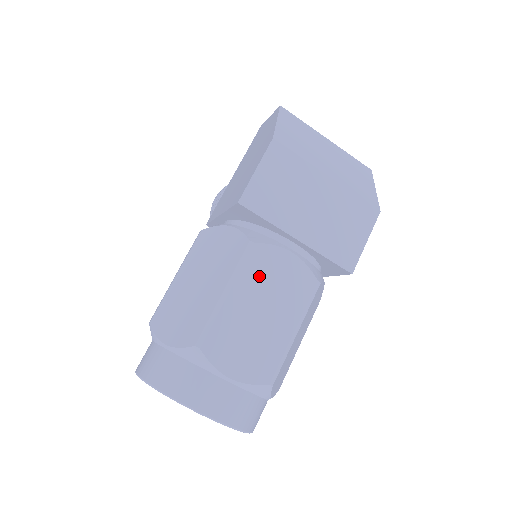
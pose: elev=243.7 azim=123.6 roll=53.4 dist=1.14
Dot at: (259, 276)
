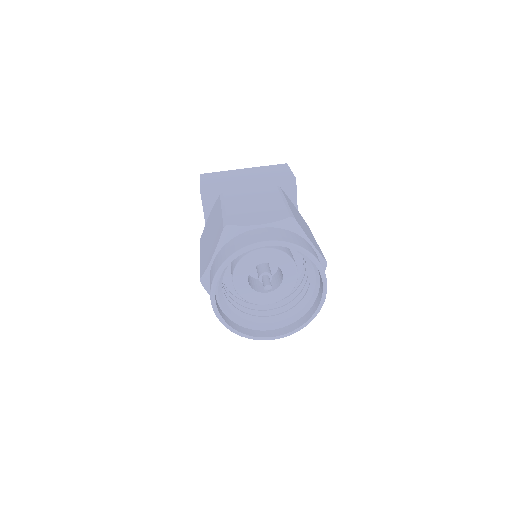
Dot at: (238, 197)
